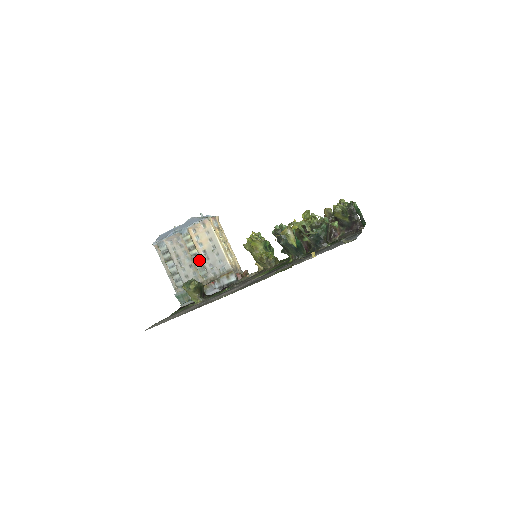
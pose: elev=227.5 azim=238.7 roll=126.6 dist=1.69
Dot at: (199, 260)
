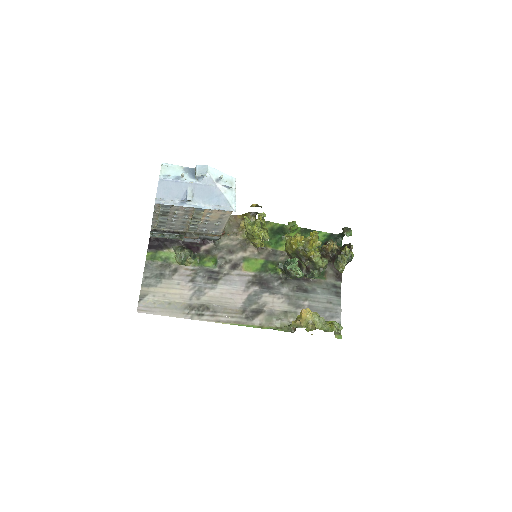
Dot at: (196, 224)
